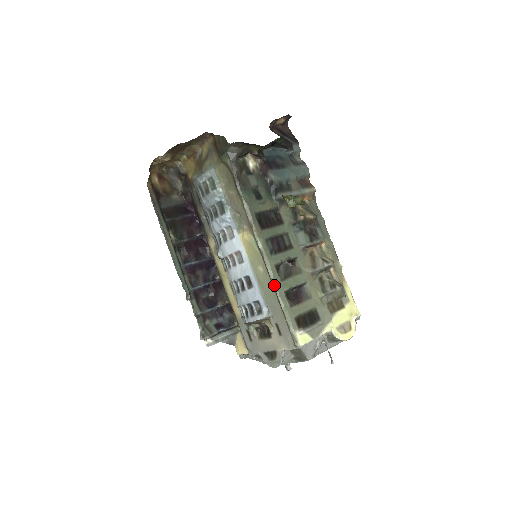
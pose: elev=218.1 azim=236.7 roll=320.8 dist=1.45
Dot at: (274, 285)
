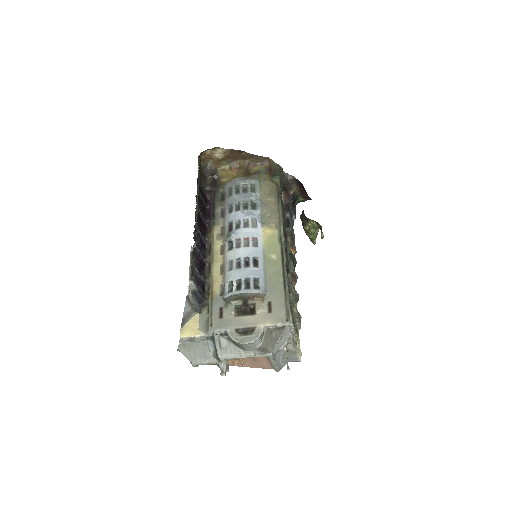
Dot at: (285, 269)
